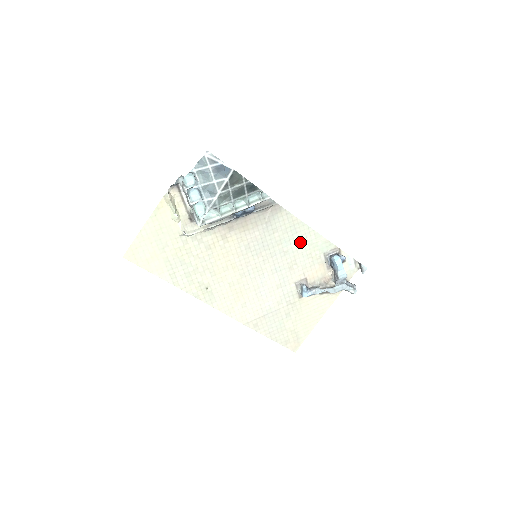
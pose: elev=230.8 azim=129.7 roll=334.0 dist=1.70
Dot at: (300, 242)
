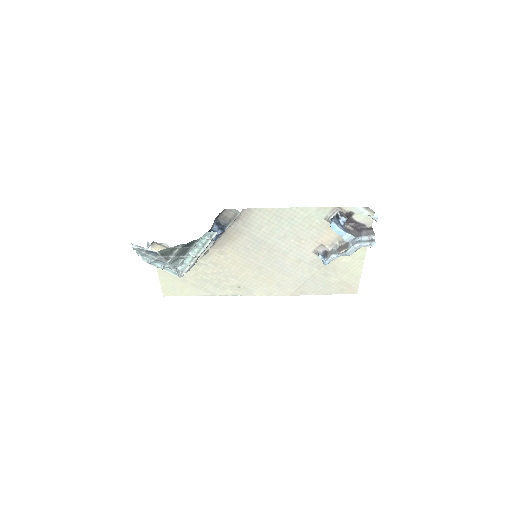
Dot at: (292, 223)
